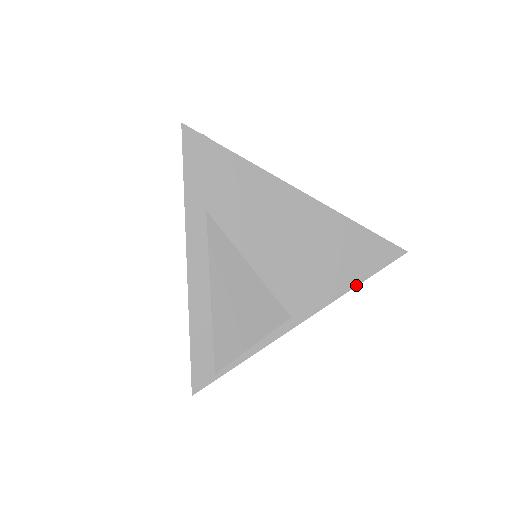
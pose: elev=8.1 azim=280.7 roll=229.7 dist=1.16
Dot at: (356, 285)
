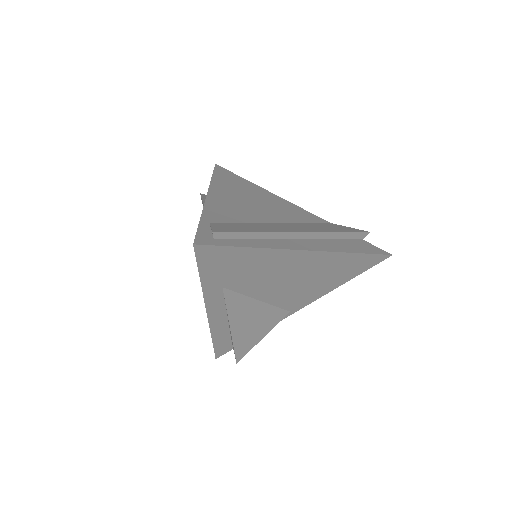
Dot at: (344, 283)
